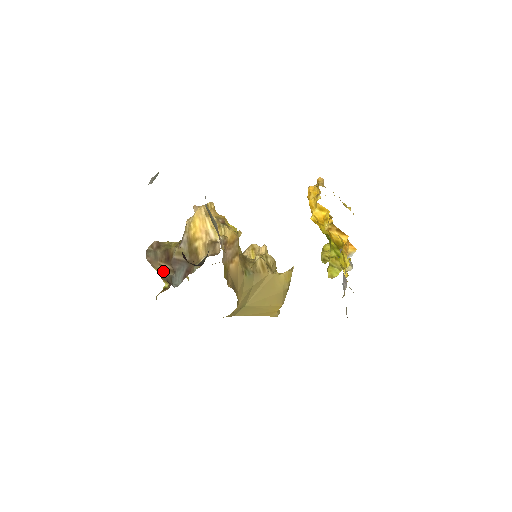
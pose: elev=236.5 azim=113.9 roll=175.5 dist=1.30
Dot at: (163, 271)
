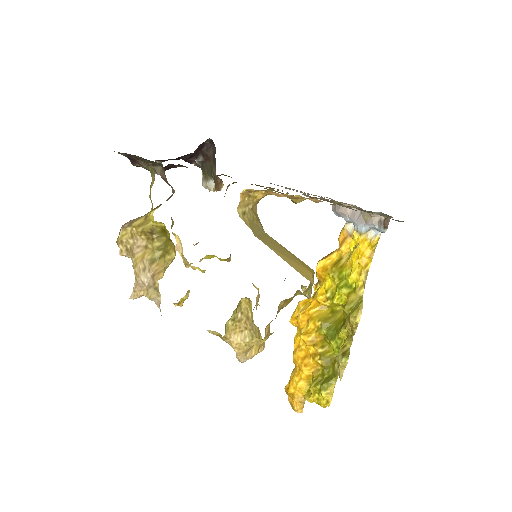
Dot at: occluded
